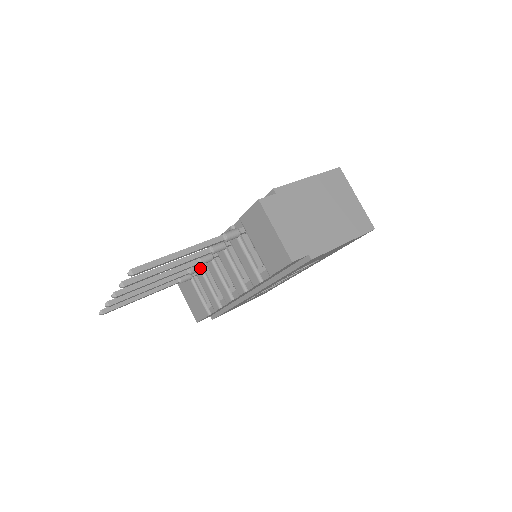
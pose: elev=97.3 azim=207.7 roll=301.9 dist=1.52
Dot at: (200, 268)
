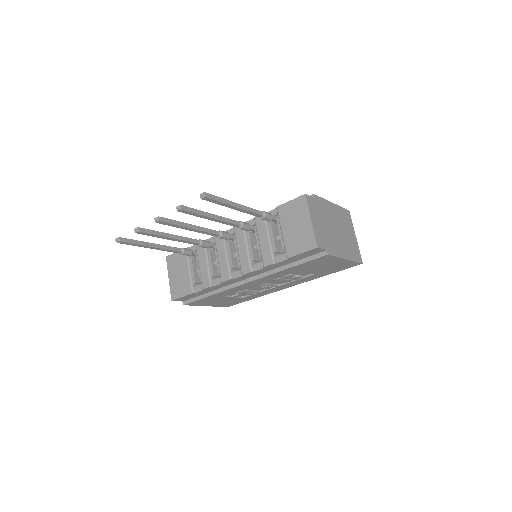
Dot at: (209, 245)
